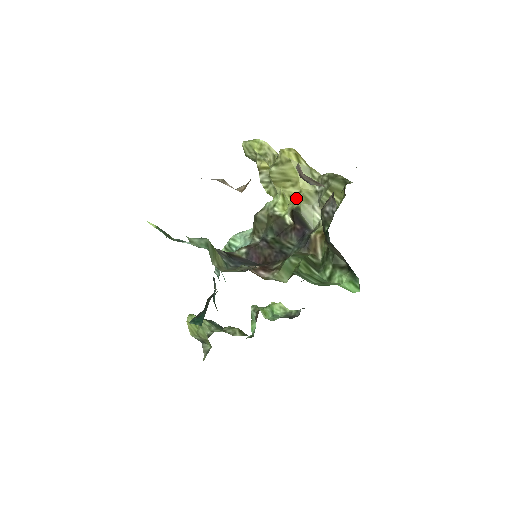
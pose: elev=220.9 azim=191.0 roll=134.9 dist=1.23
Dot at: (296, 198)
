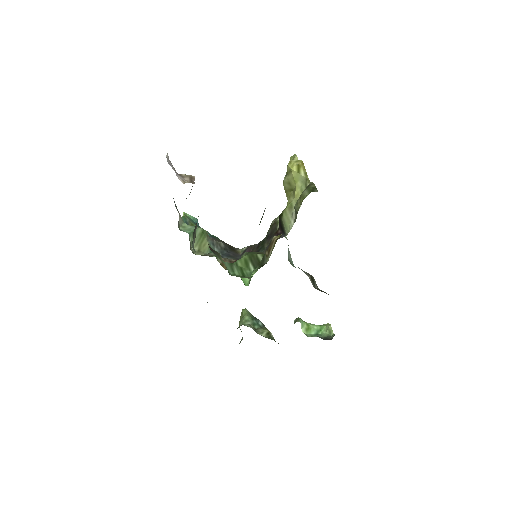
Dot at: occluded
